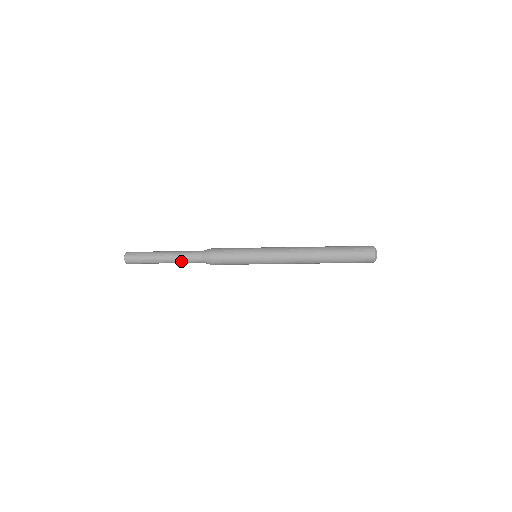
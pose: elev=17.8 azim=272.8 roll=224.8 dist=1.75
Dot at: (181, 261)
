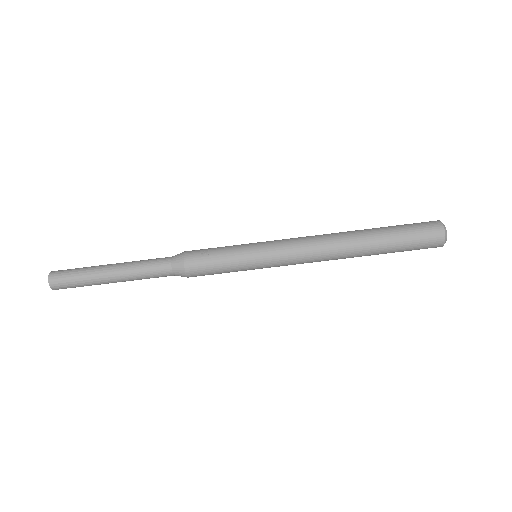
Dot at: (137, 267)
